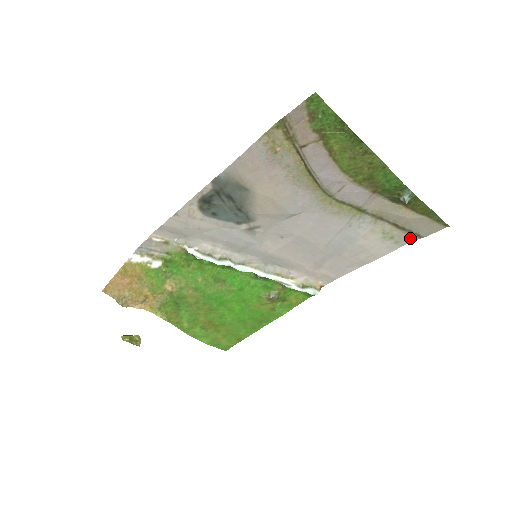
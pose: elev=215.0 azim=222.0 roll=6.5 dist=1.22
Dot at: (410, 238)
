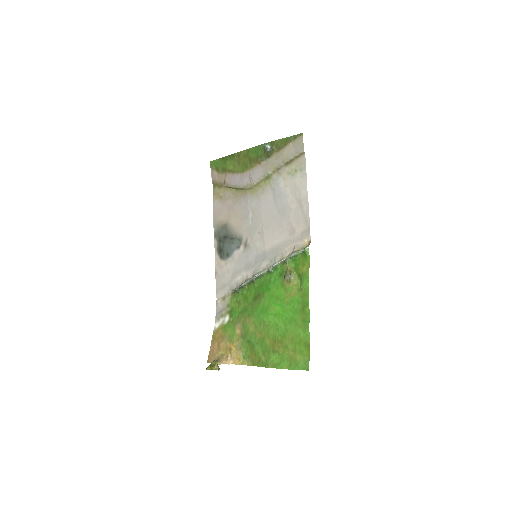
Dot at: (302, 160)
